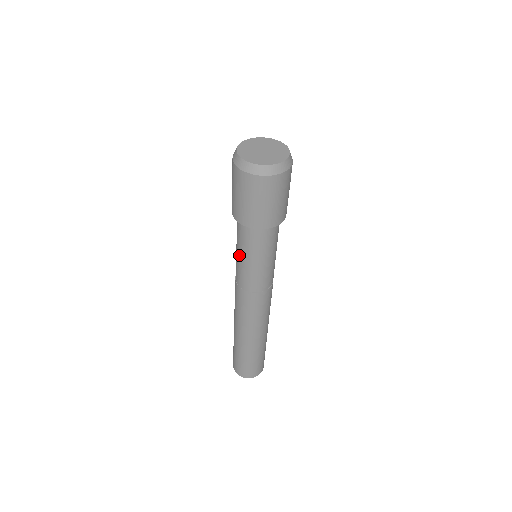
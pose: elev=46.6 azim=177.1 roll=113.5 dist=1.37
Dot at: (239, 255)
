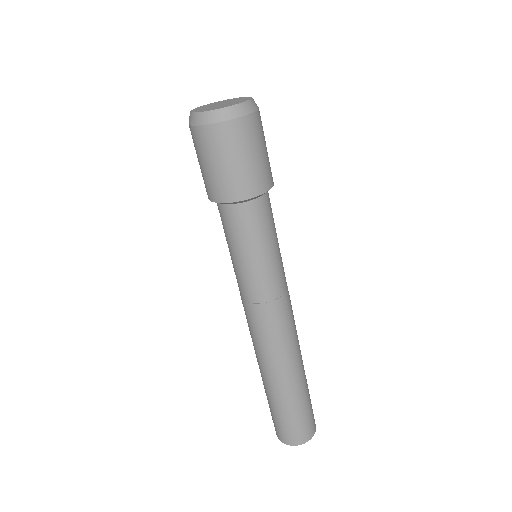
Dot at: occluded
